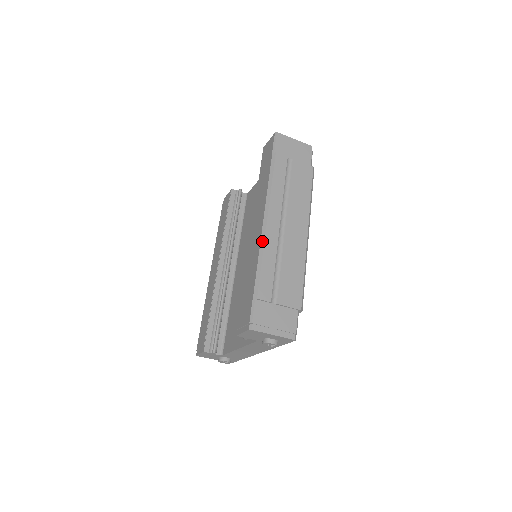
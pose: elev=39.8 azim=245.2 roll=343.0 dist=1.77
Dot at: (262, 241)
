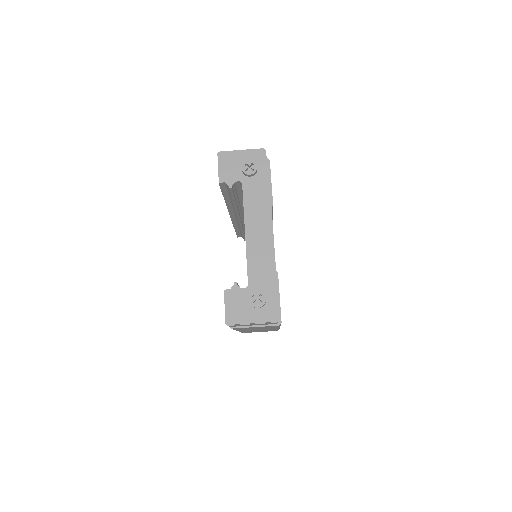
Dot at: occluded
